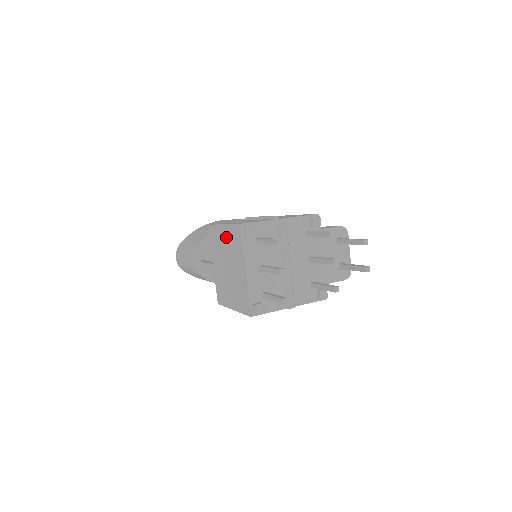
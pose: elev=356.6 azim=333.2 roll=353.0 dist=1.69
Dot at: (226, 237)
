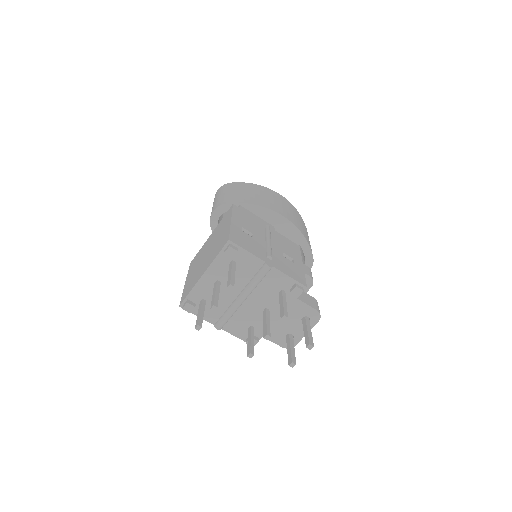
Dot at: (223, 232)
